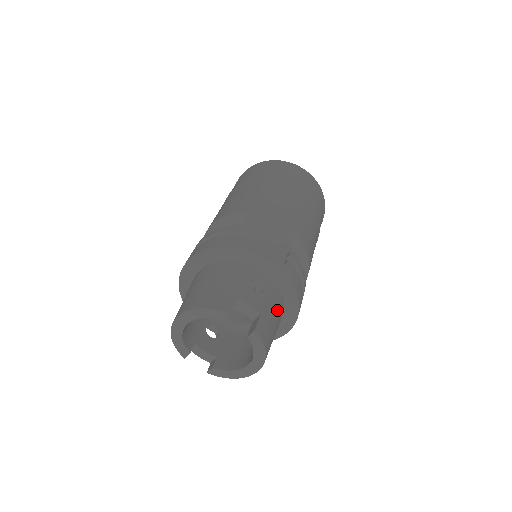
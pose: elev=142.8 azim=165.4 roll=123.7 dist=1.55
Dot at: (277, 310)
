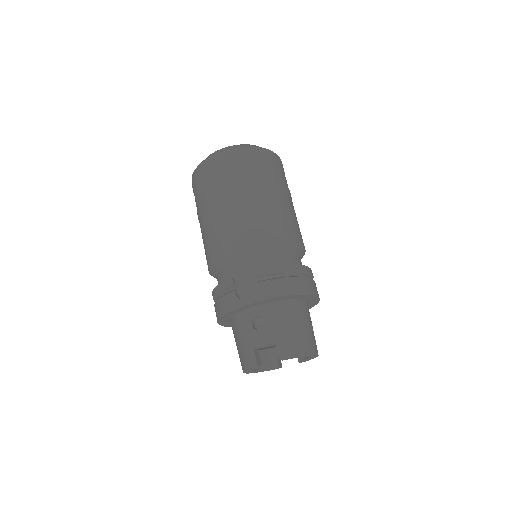
Dot at: (286, 317)
